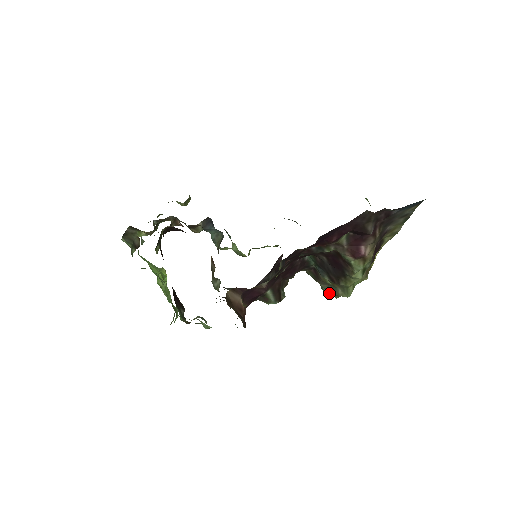
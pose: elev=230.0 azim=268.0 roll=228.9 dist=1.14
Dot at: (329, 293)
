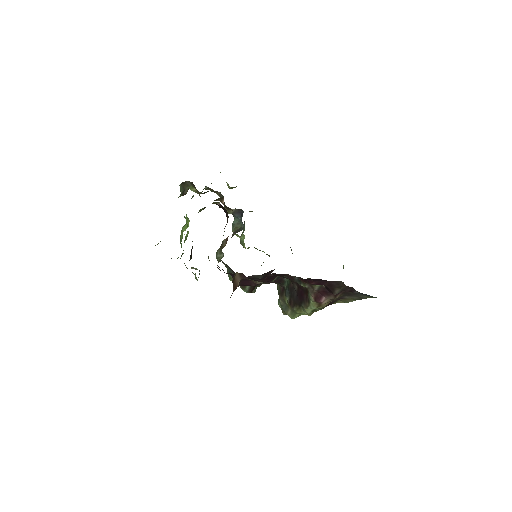
Dot at: (281, 308)
